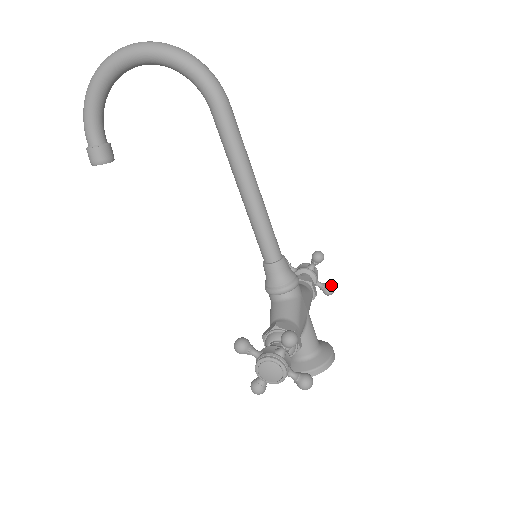
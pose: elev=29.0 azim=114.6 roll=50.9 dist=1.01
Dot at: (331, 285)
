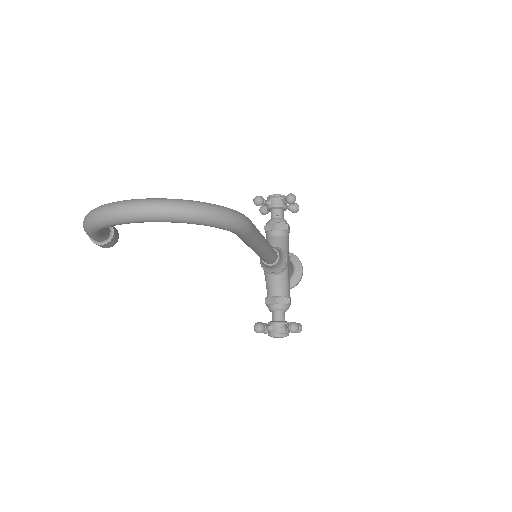
Dot at: (297, 207)
